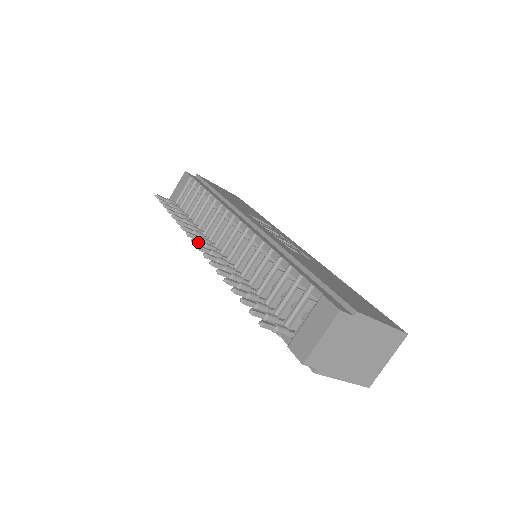
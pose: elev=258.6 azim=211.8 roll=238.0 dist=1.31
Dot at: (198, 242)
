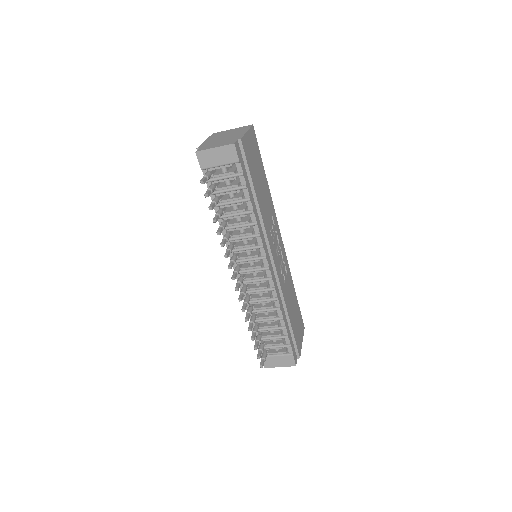
Dot at: (235, 278)
